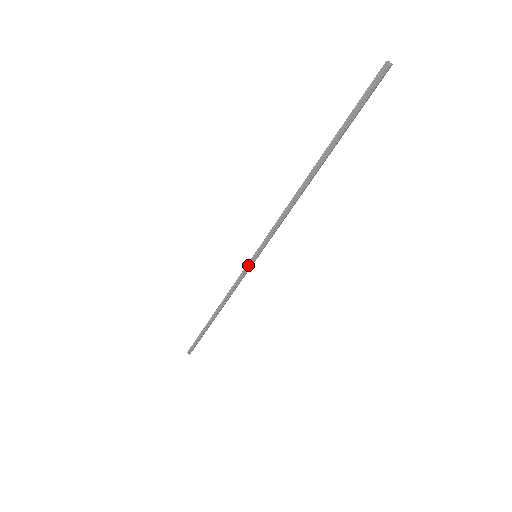
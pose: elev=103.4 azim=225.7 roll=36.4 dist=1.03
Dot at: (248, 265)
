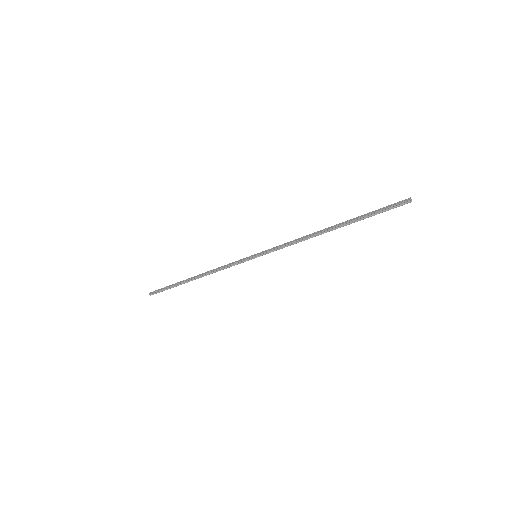
Dot at: (246, 259)
